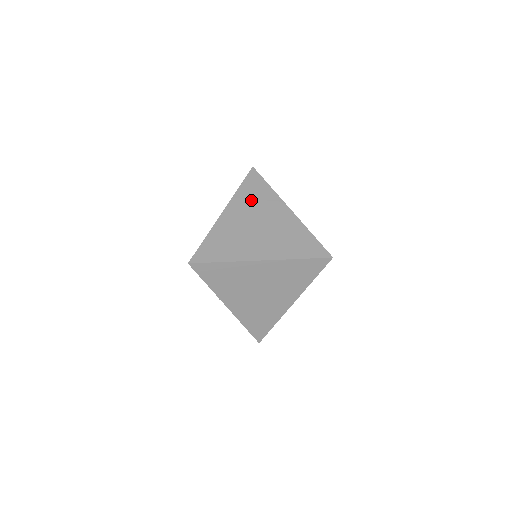
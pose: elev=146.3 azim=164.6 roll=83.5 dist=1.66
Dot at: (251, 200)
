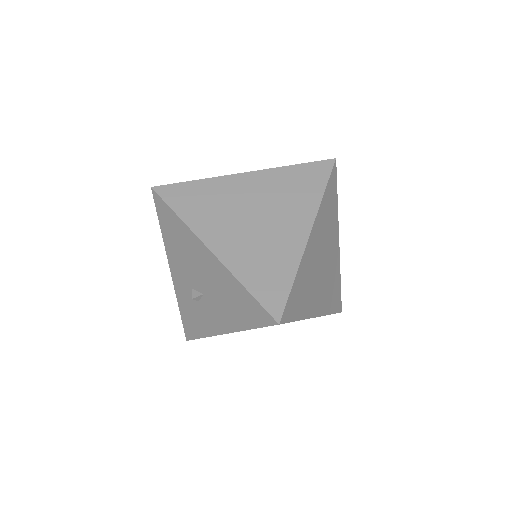
Dot at: (327, 219)
